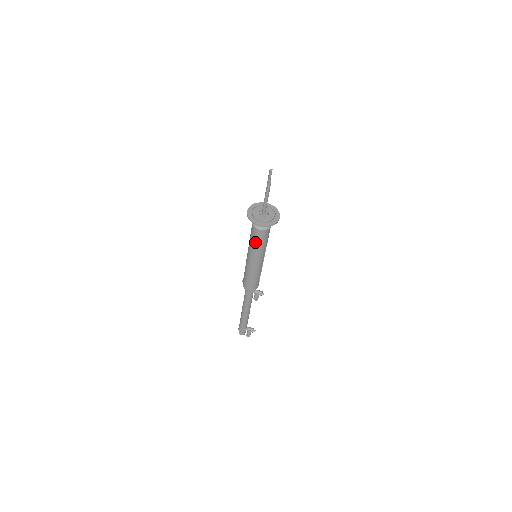
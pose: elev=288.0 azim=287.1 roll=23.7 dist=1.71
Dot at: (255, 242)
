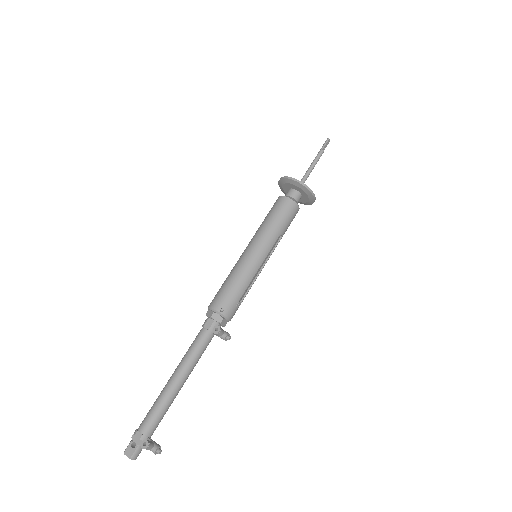
Dot at: (271, 216)
